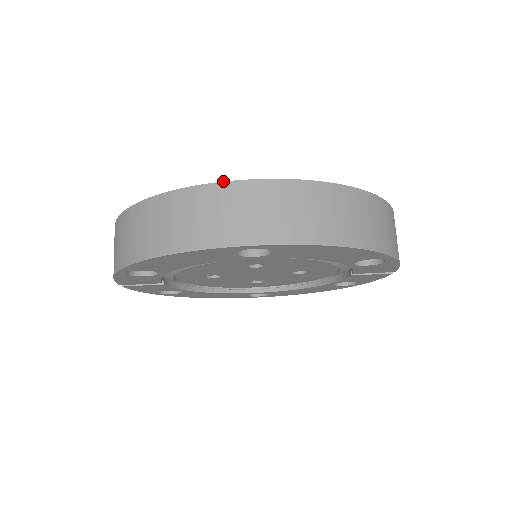
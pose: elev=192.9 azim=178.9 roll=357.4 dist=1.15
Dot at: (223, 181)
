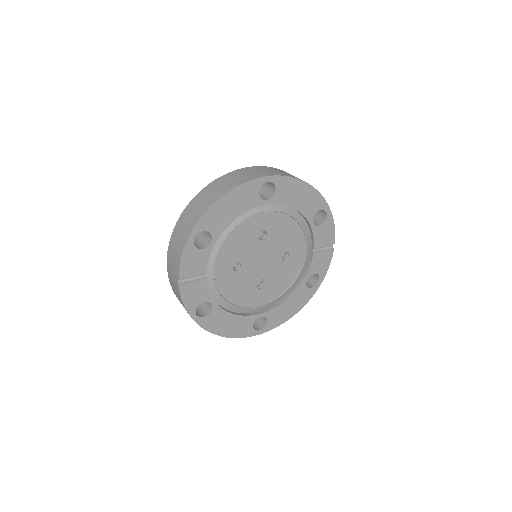
Dot at: (239, 169)
